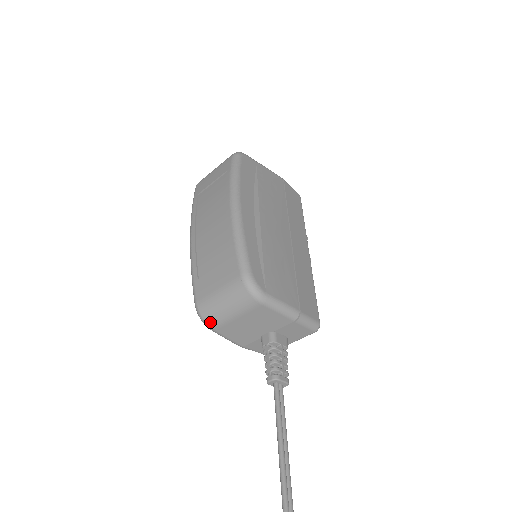
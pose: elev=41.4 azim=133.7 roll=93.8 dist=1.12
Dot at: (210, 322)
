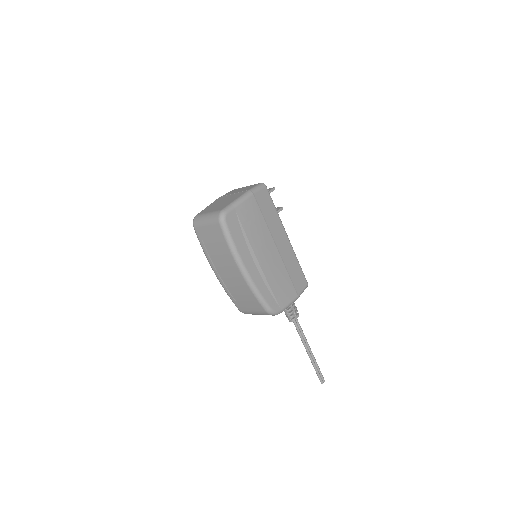
Dot at: occluded
